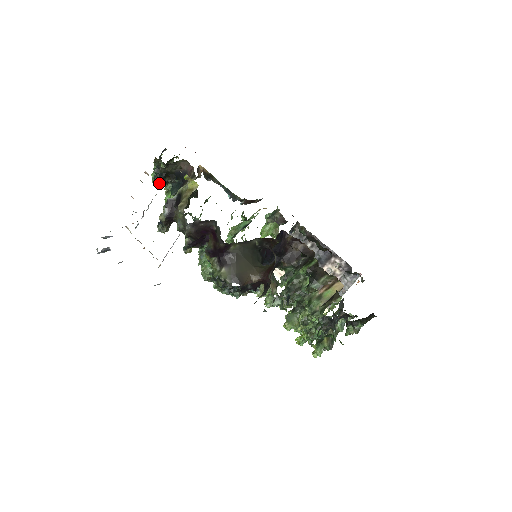
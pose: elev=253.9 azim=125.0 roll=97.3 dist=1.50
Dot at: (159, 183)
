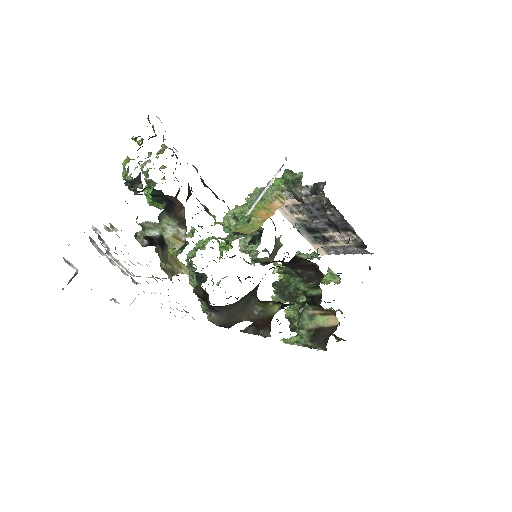
Dot at: occluded
